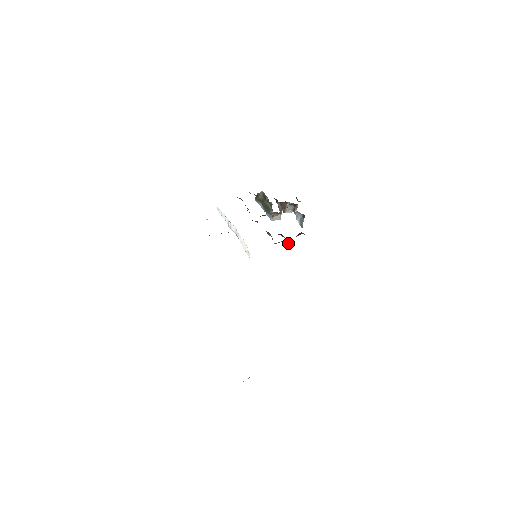
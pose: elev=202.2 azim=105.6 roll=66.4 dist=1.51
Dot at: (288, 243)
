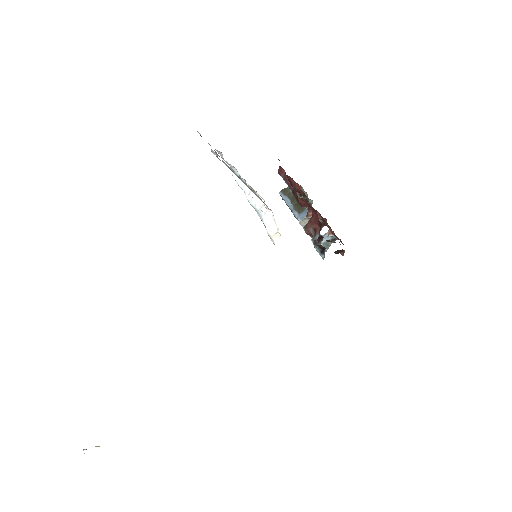
Dot at: (323, 254)
